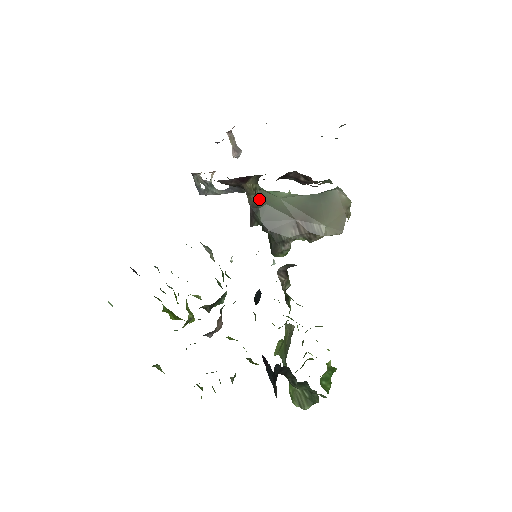
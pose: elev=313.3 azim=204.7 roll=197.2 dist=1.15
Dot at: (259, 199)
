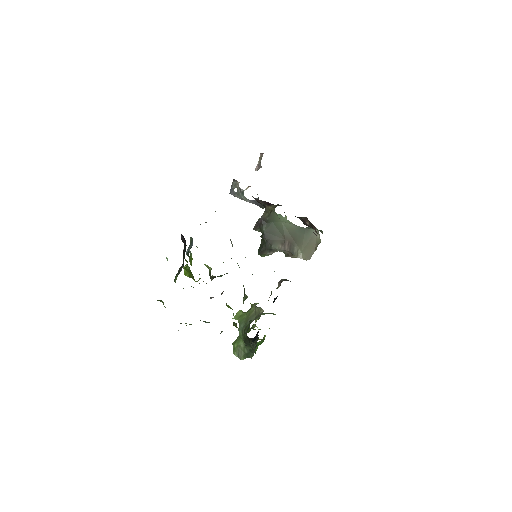
Dot at: (270, 217)
